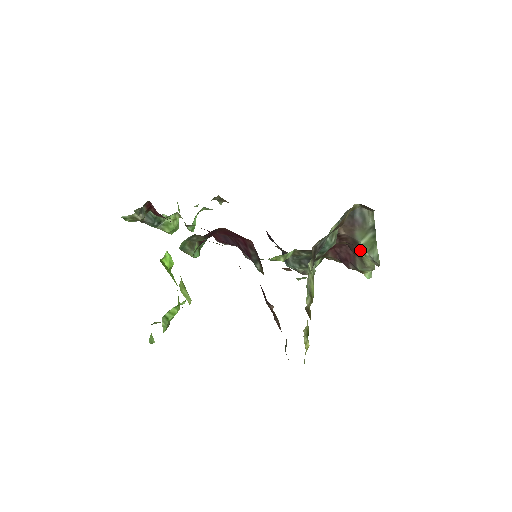
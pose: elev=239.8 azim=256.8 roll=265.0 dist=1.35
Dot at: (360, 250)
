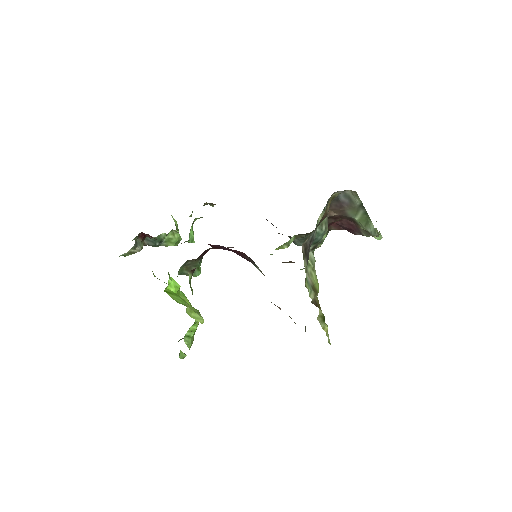
Dot at: (358, 224)
